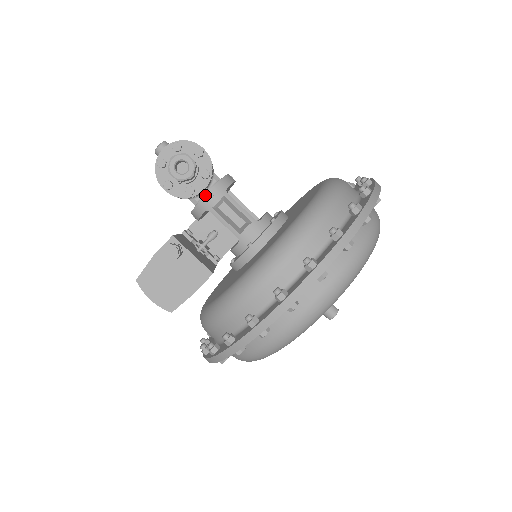
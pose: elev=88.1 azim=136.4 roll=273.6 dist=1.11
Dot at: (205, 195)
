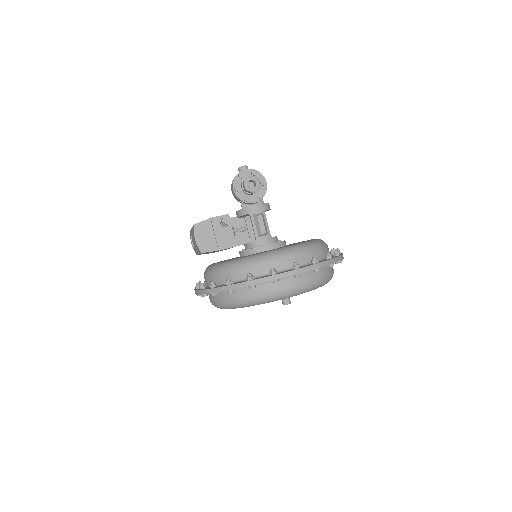
Dot at: (254, 206)
